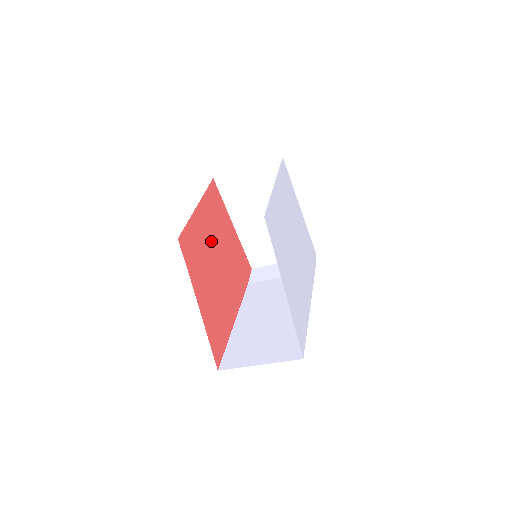
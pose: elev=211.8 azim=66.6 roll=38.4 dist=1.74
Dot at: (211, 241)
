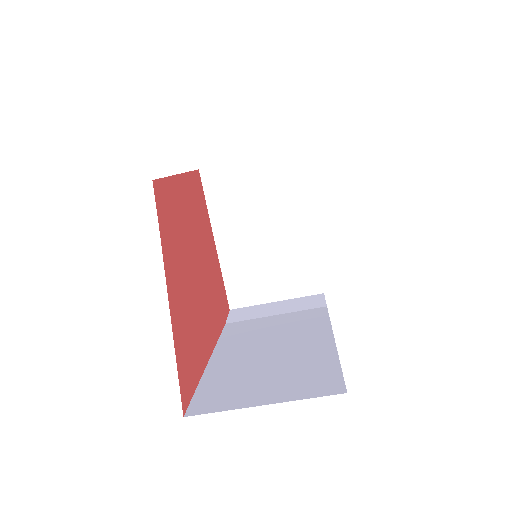
Dot at: (191, 230)
